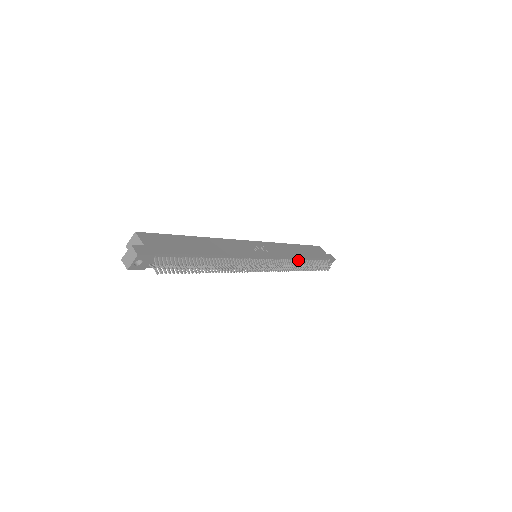
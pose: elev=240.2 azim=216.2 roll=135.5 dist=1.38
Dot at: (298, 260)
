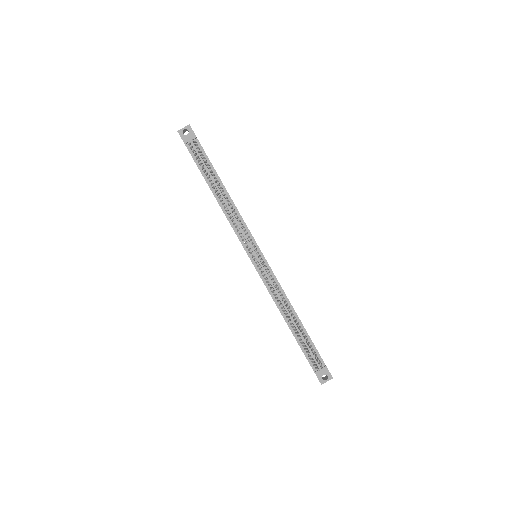
Dot at: (290, 310)
